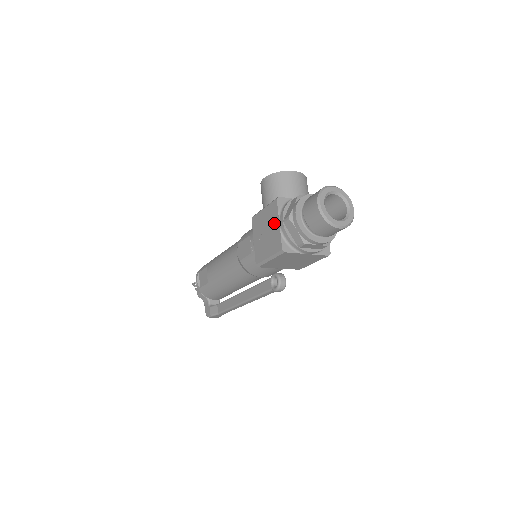
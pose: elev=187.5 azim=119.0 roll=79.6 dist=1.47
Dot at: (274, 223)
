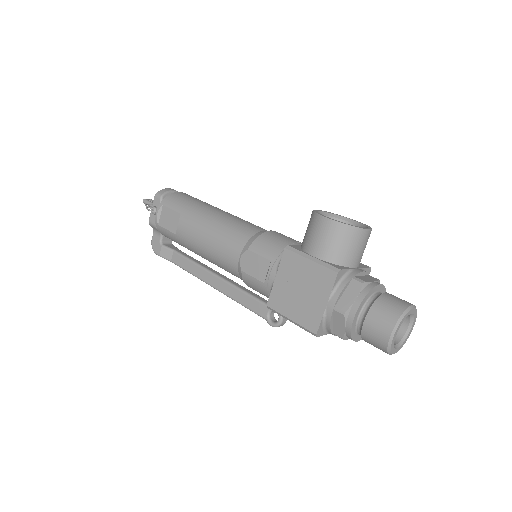
Dot at: (319, 295)
